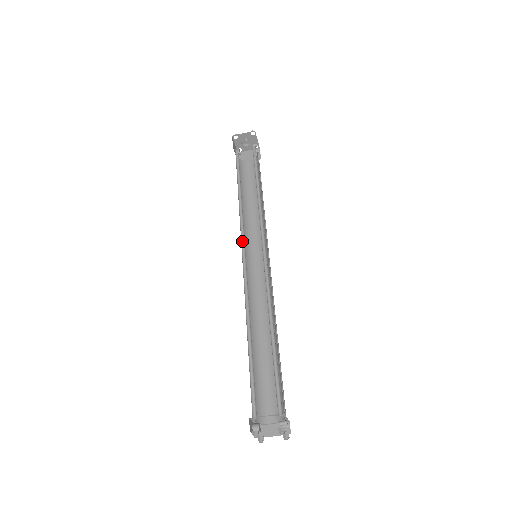
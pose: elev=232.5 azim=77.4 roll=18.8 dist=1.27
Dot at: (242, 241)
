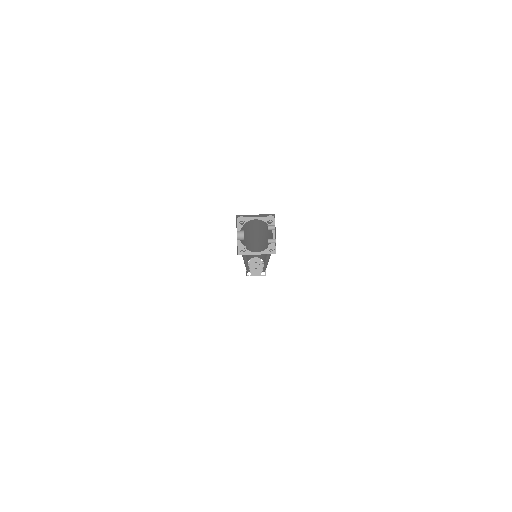
Dot at: occluded
